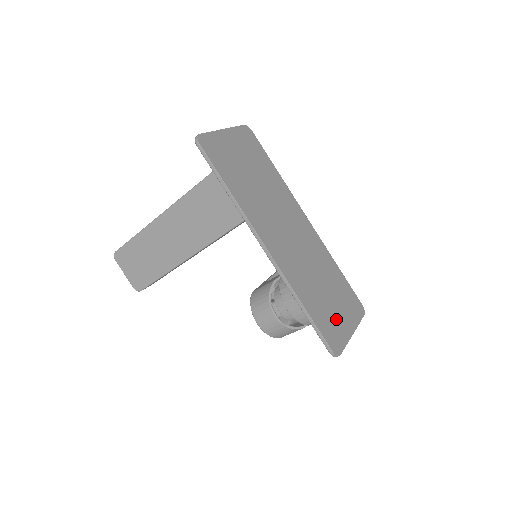
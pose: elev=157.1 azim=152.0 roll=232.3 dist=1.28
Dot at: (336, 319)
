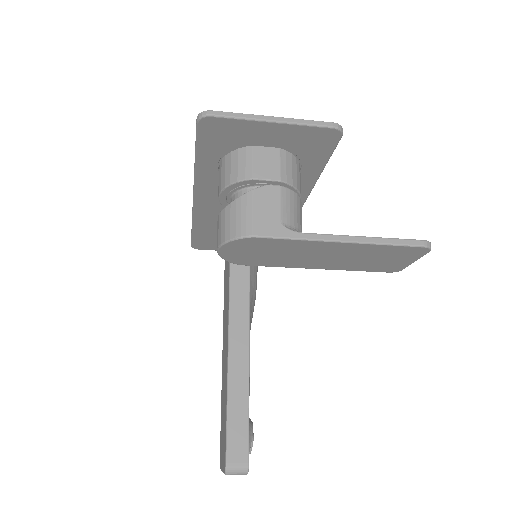
Dot at: (248, 137)
